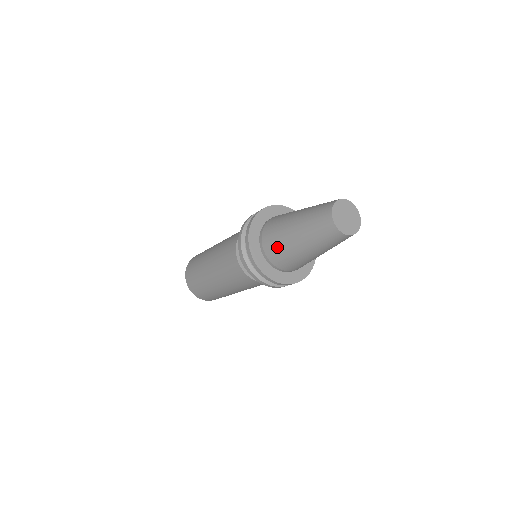
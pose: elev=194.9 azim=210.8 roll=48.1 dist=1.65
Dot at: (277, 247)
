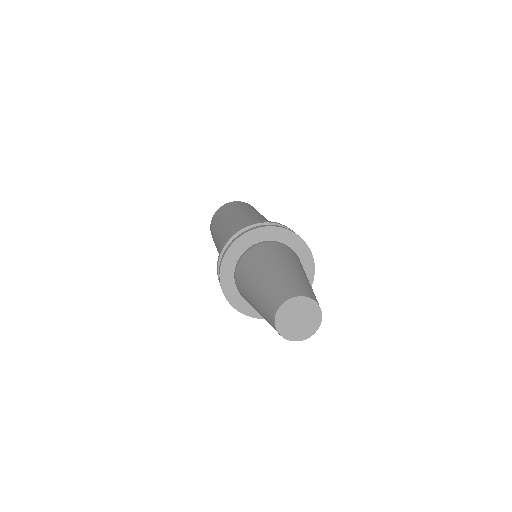
Dot at: occluded
